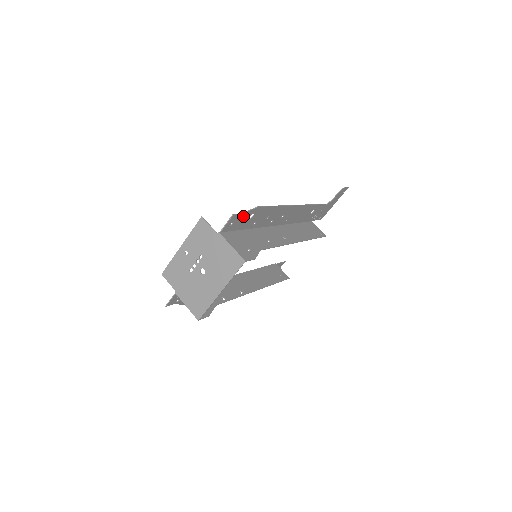
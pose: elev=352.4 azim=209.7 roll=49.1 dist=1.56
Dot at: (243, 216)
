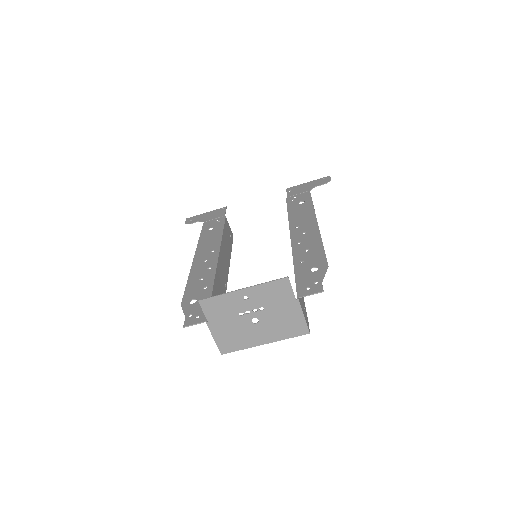
Dot at: (318, 279)
